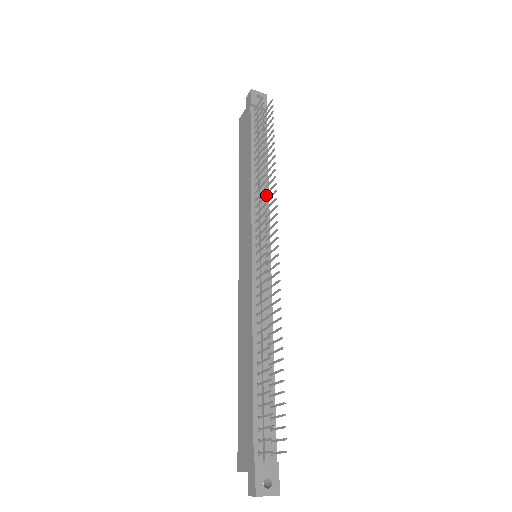
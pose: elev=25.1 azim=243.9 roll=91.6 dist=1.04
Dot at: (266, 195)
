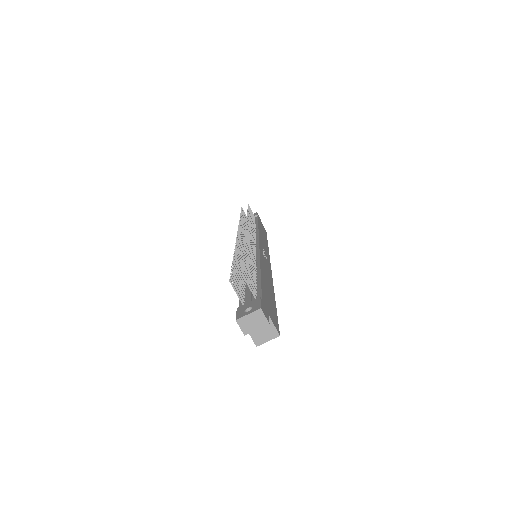
Dot at: occluded
